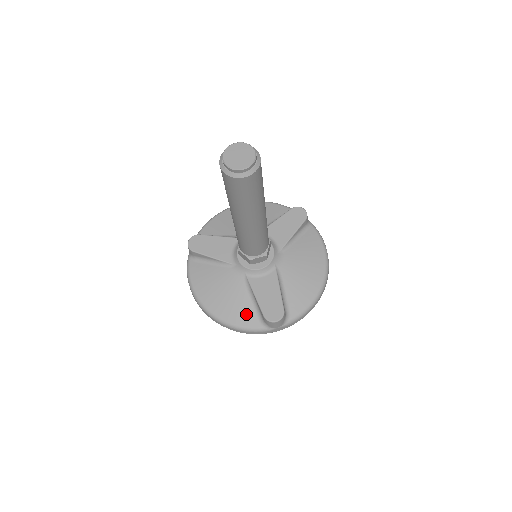
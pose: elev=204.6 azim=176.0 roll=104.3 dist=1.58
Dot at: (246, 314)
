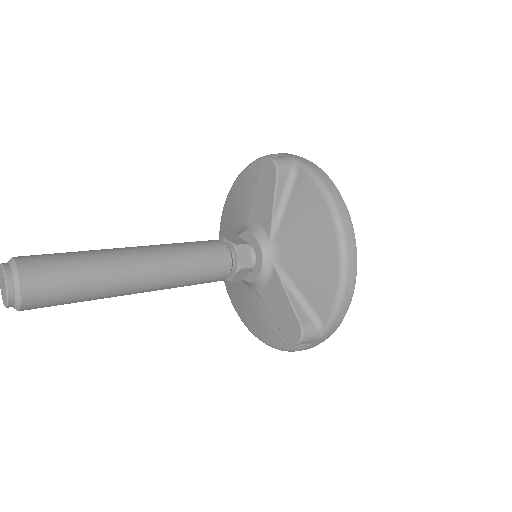
Dot at: (281, 333)
